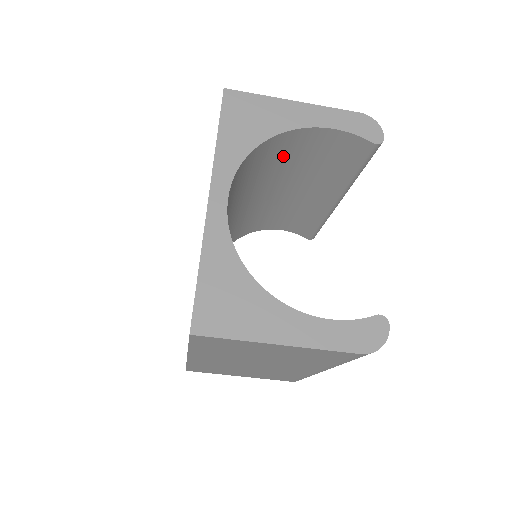
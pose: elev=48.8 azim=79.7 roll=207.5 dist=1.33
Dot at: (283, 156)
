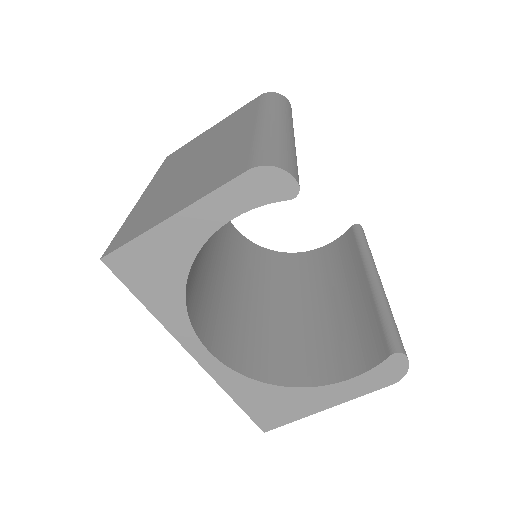
Dot at: occluded
